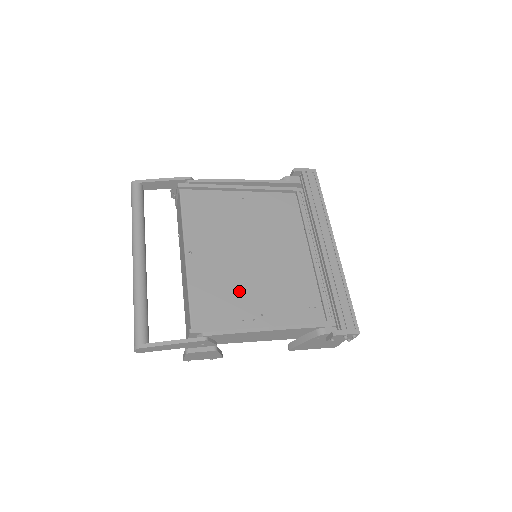
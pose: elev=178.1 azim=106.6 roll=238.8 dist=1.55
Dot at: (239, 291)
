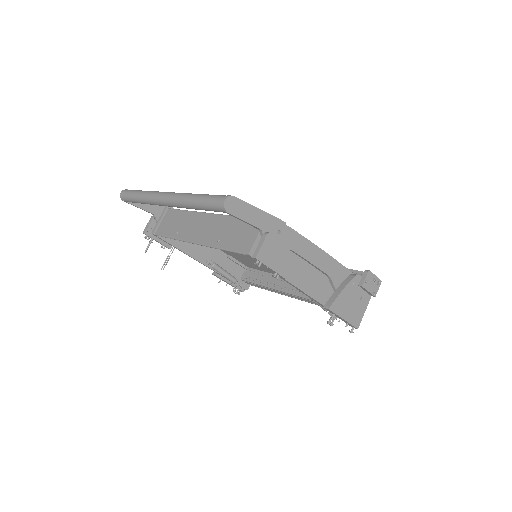
Dot at: occluded
